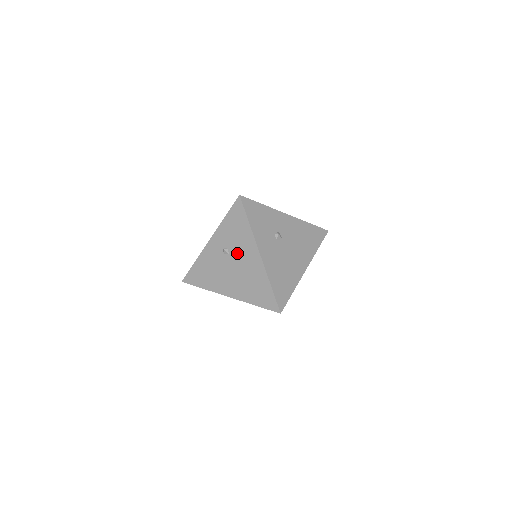
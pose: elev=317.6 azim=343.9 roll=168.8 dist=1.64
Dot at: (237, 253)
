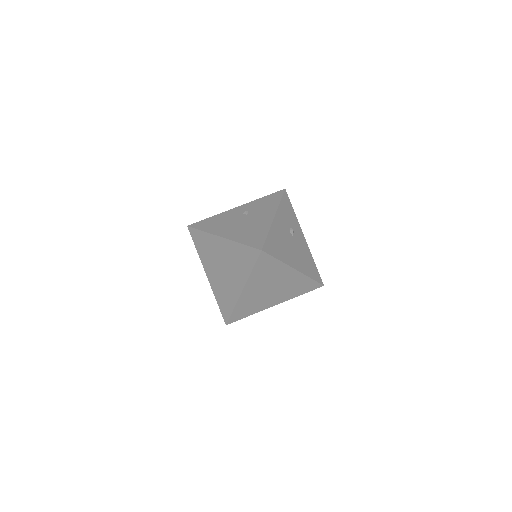
Dot at: (255, 214)
